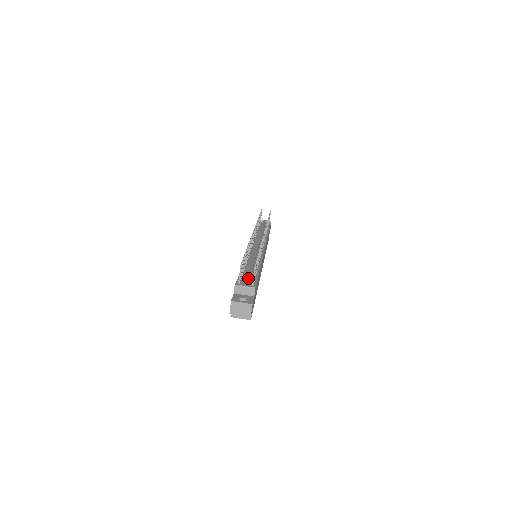
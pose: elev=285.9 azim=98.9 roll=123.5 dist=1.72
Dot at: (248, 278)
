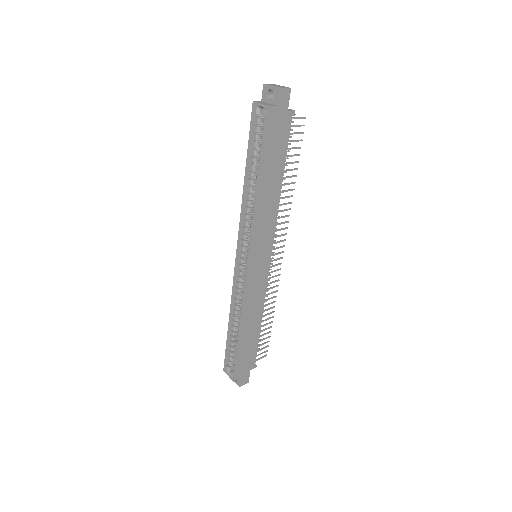
Dot at: occluded
